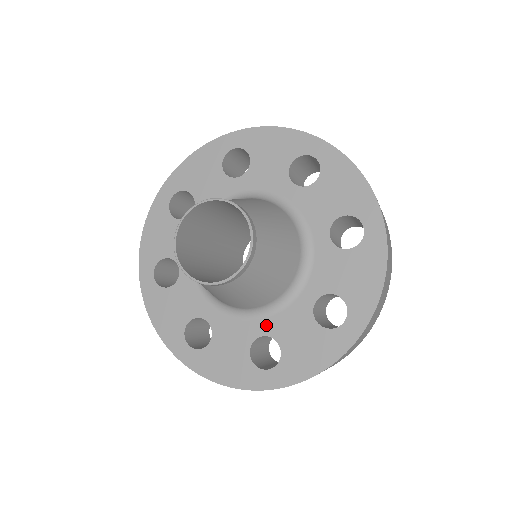
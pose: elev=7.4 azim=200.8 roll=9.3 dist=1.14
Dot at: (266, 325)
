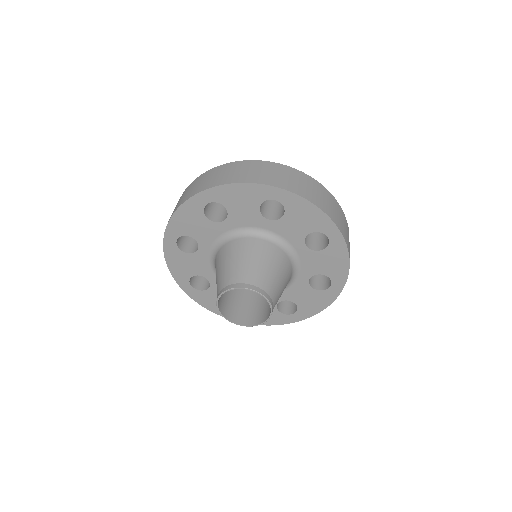
Dot at: occluded
